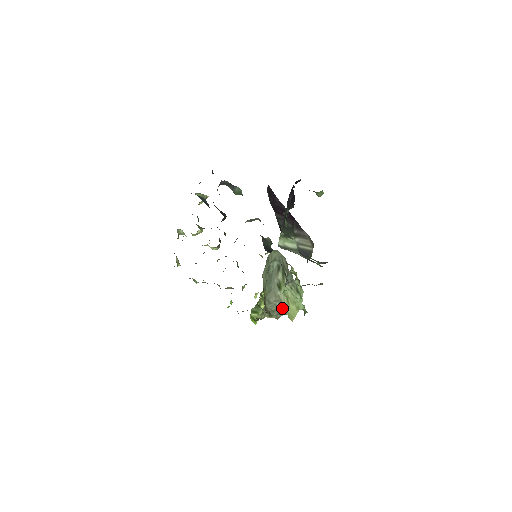
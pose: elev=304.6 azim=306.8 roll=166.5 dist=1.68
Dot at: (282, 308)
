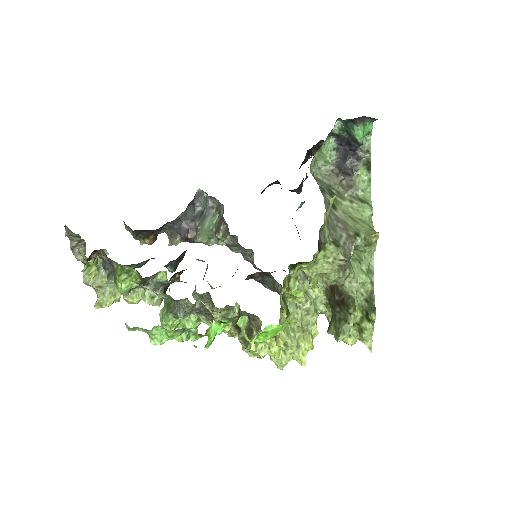
Dot at: (350, 228)
